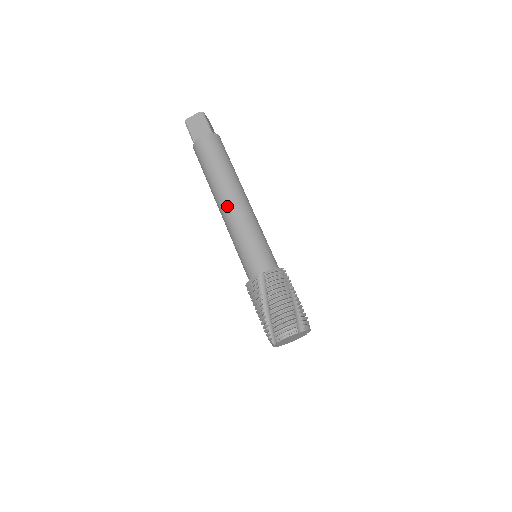
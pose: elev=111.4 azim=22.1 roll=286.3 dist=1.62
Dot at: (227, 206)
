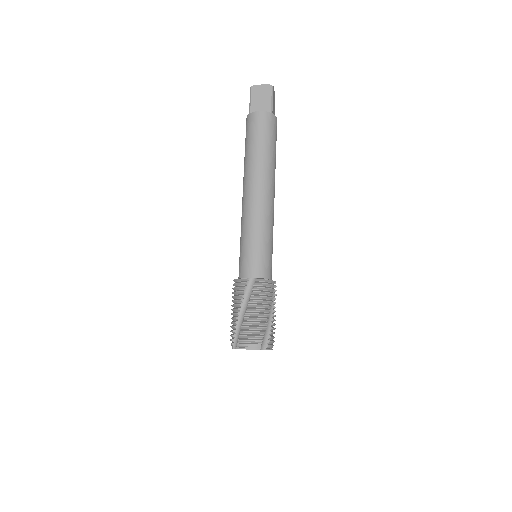
Dot at: (252, 196)
